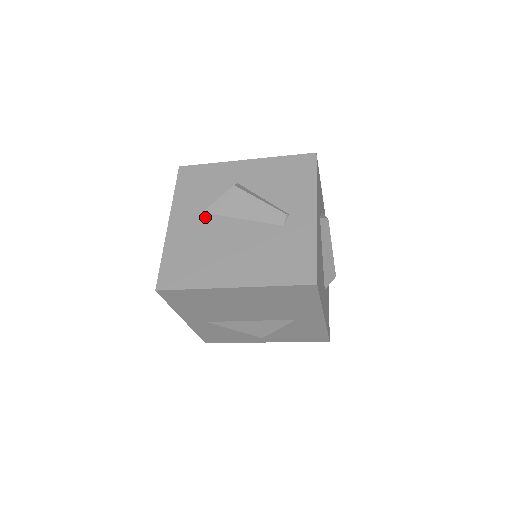
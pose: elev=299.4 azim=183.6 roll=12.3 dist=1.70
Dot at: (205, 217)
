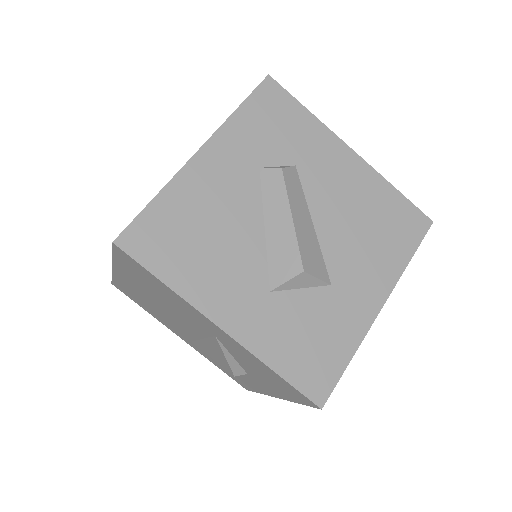
Dot at: occluded
